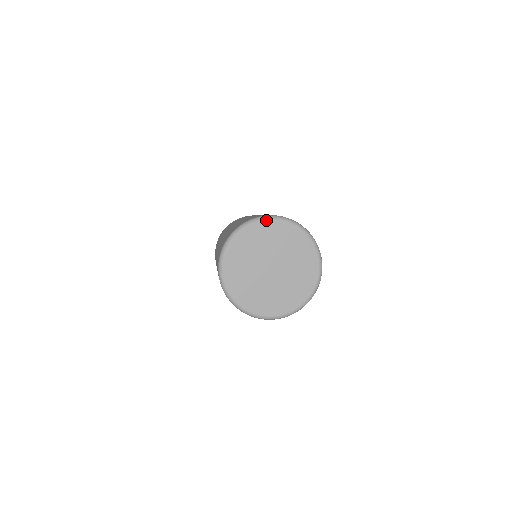
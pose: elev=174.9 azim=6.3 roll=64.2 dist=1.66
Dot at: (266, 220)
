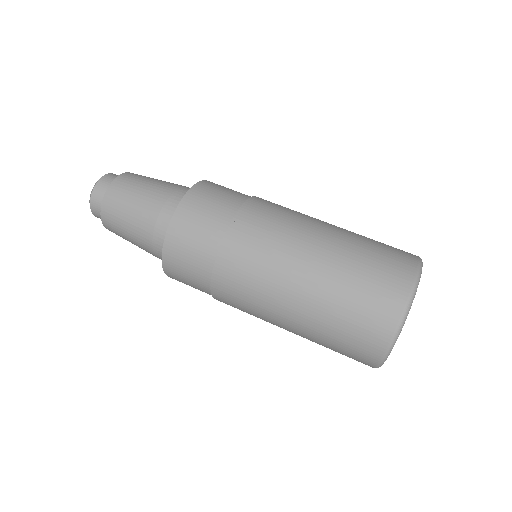
Dot at: occluded
